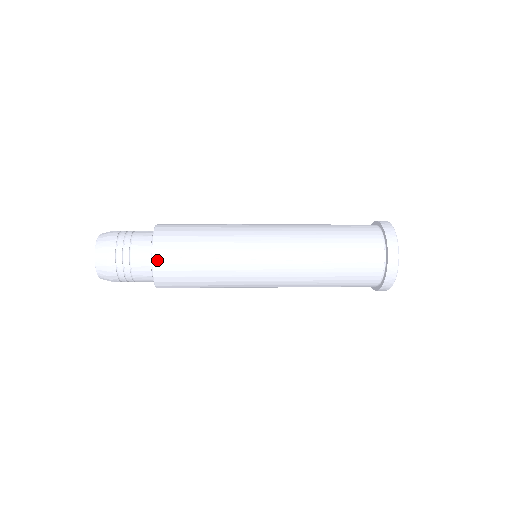
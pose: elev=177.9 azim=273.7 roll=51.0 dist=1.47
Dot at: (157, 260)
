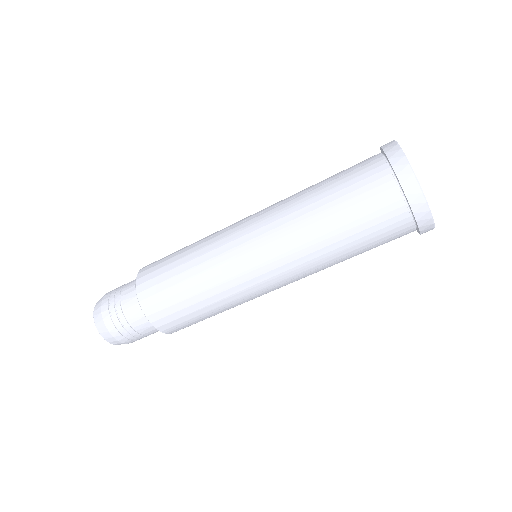
Dot at: (143, 270)
